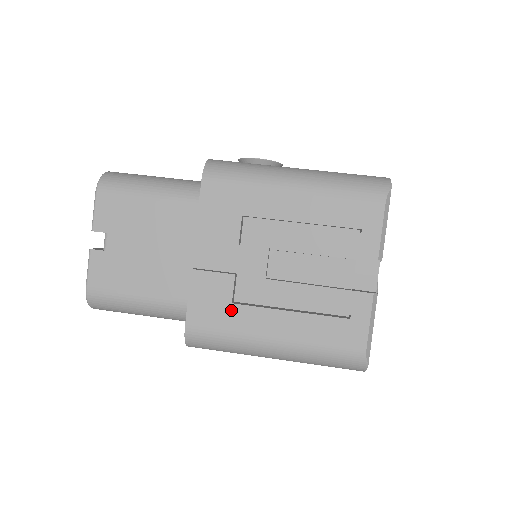
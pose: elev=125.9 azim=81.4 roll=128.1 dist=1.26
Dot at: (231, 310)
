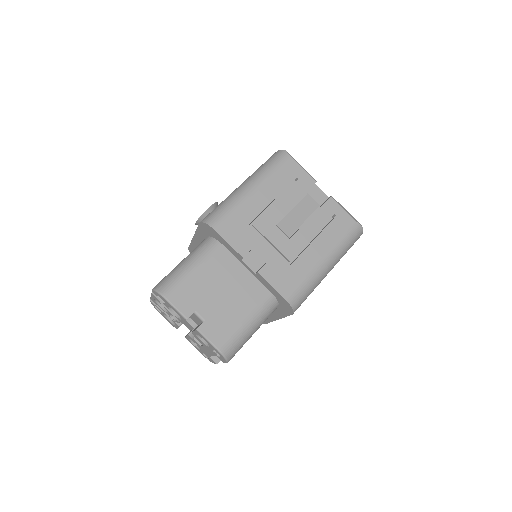
Dot at: (294, 268)
